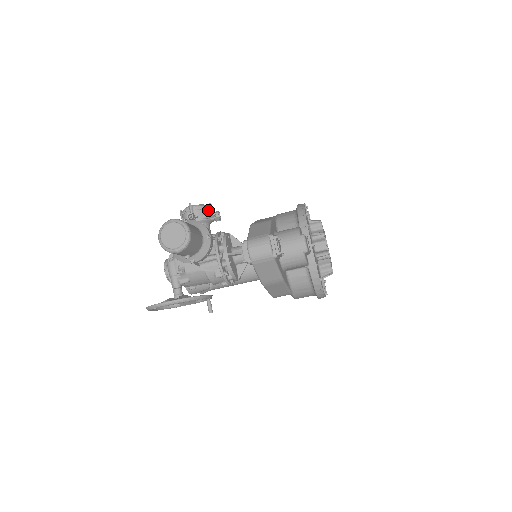
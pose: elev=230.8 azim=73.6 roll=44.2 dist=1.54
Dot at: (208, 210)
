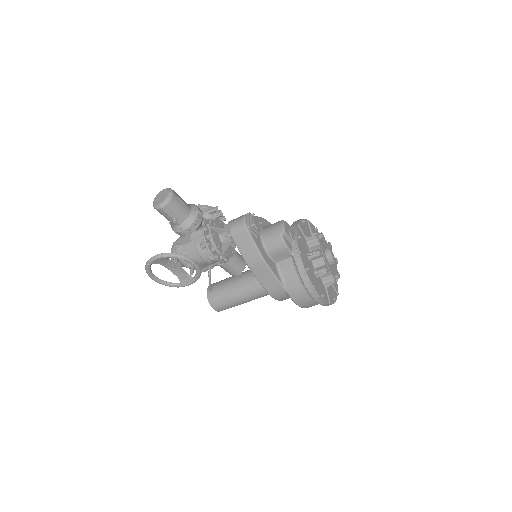
Dot at: occluded
